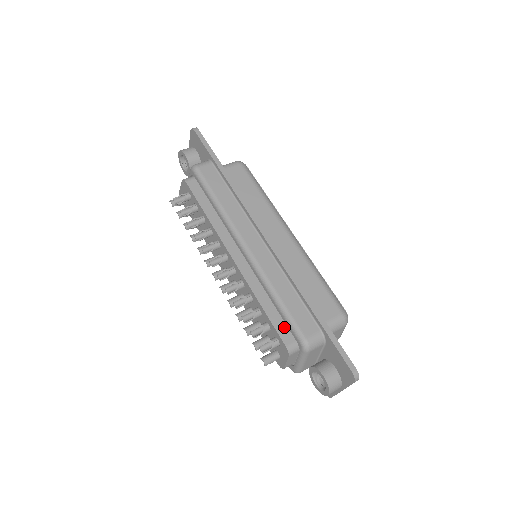
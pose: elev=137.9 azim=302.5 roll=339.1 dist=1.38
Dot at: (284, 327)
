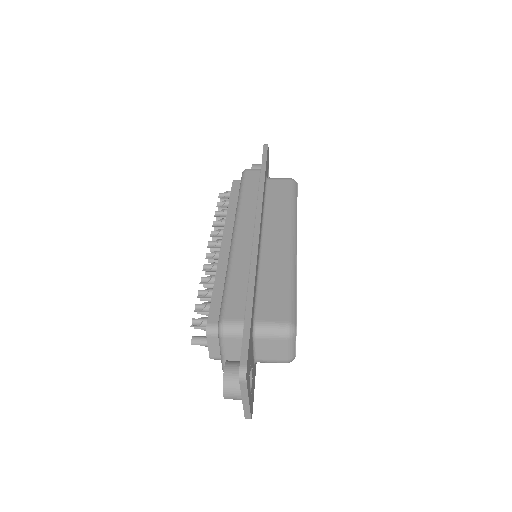
Dot at: (219, 308)
